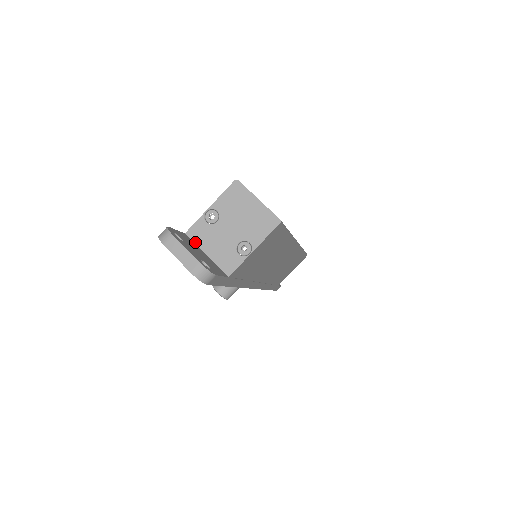
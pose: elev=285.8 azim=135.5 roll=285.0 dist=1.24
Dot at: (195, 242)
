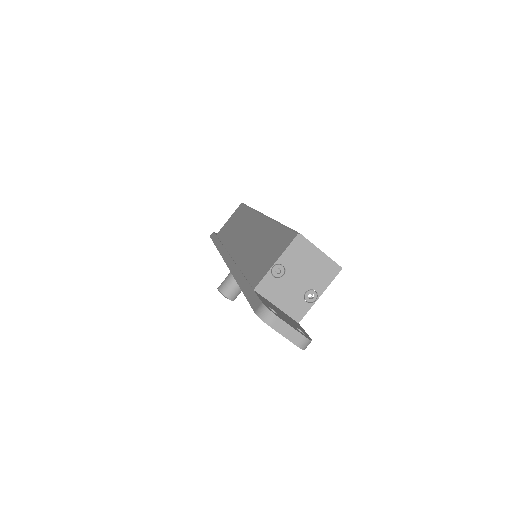
Dot at: (264, 297)
